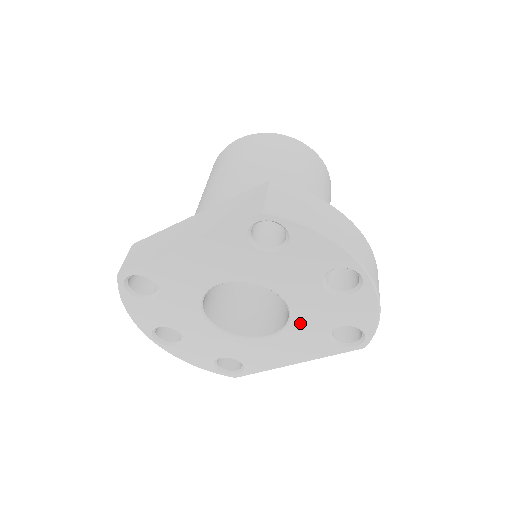
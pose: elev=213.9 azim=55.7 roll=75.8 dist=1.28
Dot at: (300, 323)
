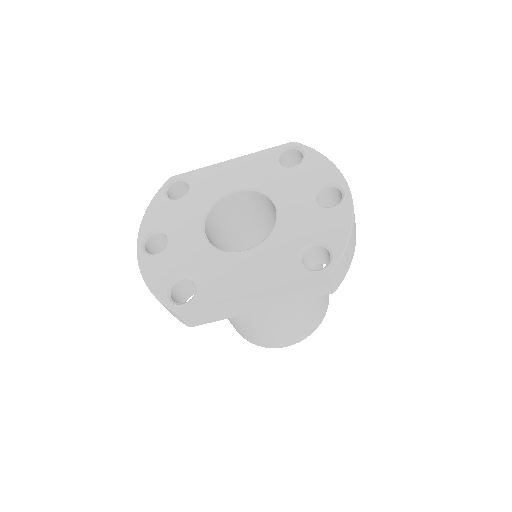
Dot at: (279, 235)
